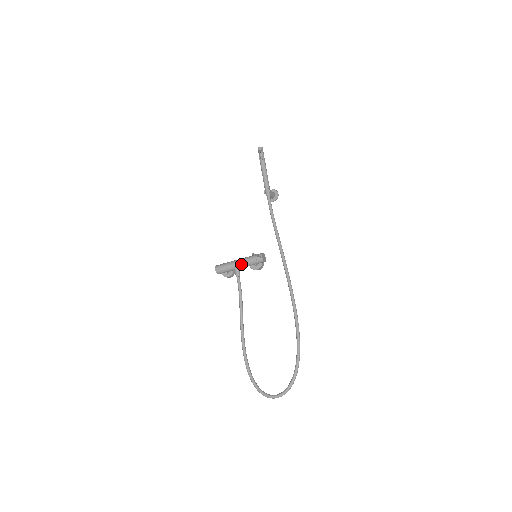
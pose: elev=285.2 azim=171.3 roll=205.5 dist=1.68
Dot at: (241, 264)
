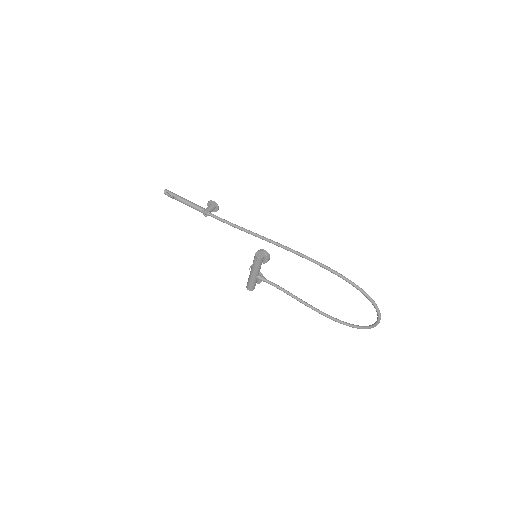
Dot at: (255, 273)
